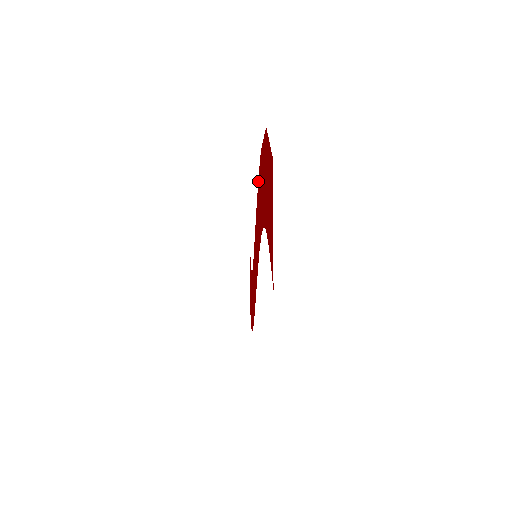
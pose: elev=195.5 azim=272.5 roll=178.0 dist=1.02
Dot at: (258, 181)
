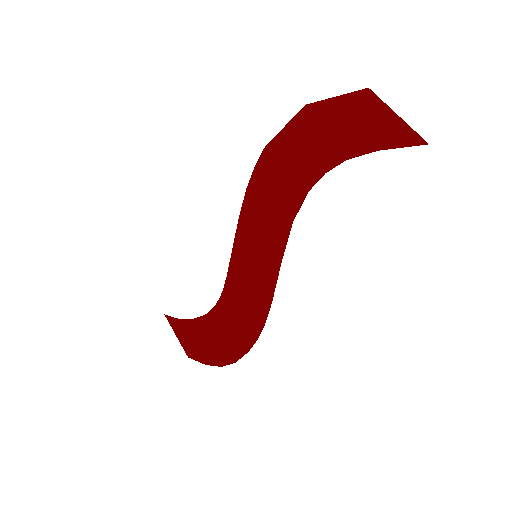
Dot at: (249, 186)
